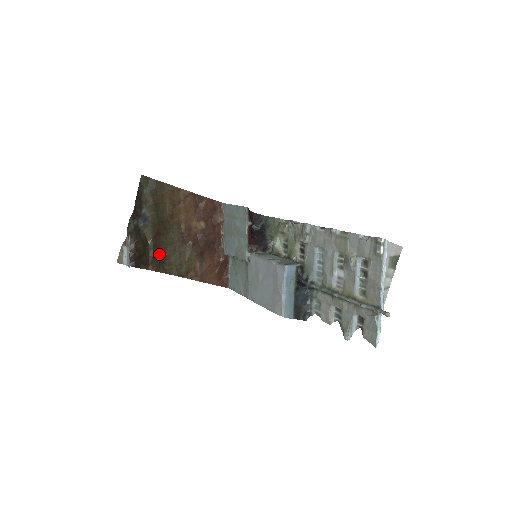
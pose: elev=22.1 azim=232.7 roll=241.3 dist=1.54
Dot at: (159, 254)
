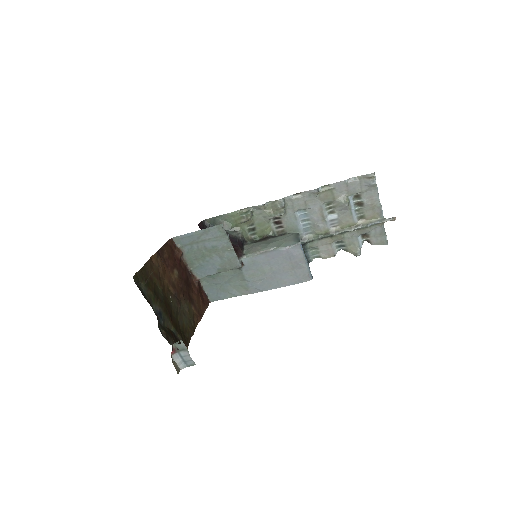
Dot at: (180, 331)
